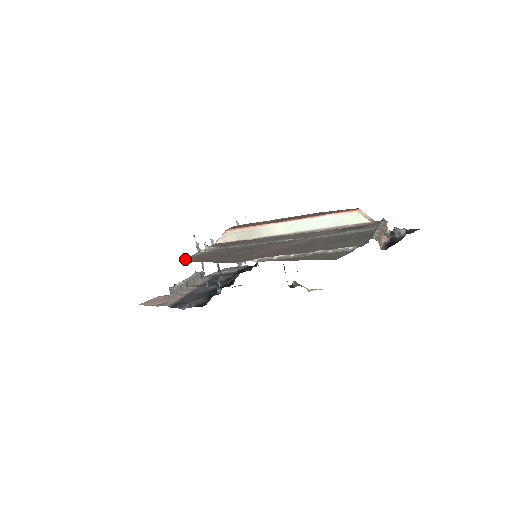
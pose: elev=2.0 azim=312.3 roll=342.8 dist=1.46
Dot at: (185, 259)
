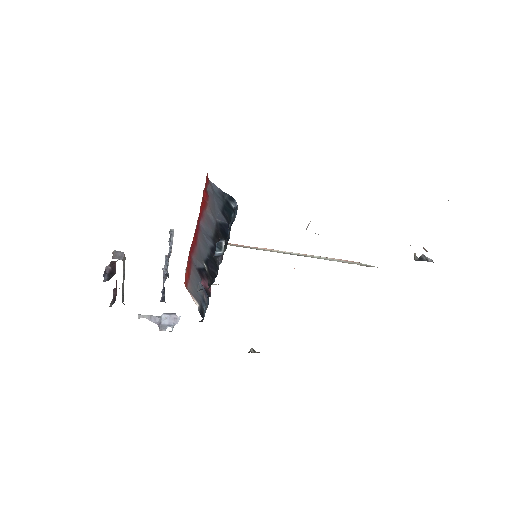
Dot at: occluded
